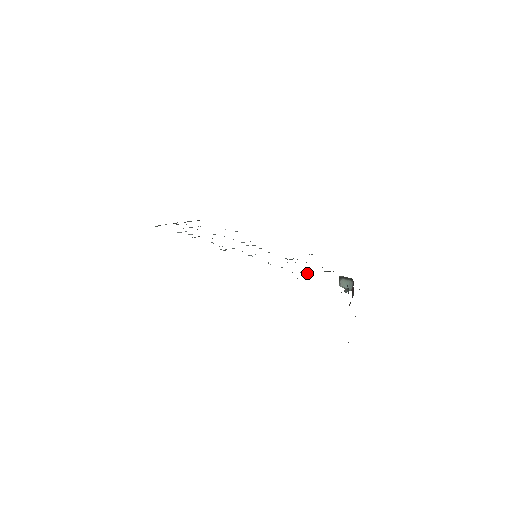
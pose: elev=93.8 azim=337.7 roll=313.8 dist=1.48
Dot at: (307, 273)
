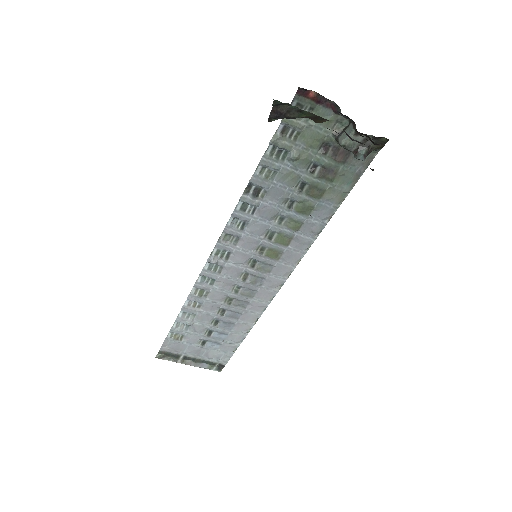
Dot at: (292, 154)
